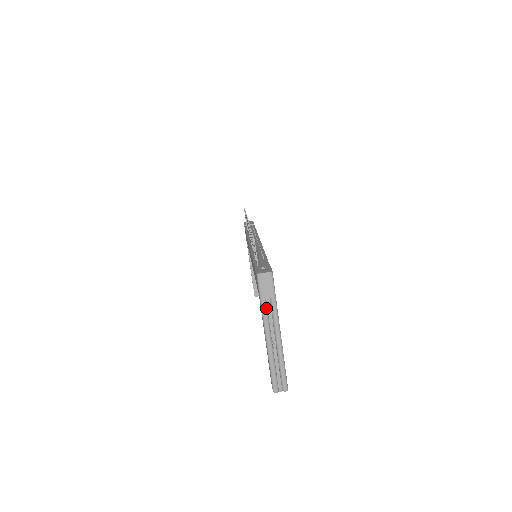
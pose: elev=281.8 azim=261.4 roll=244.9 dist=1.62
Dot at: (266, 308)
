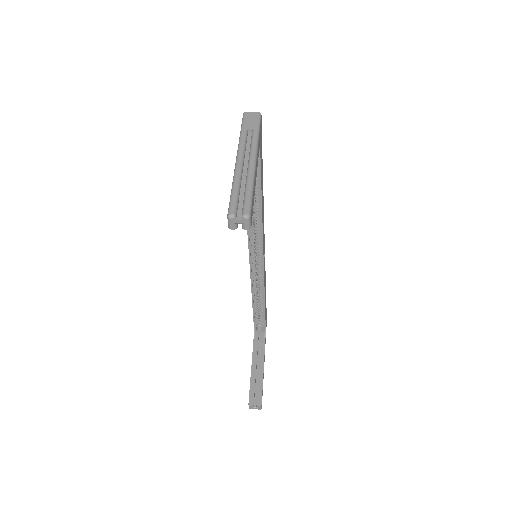
Dot at: (245, 137)
